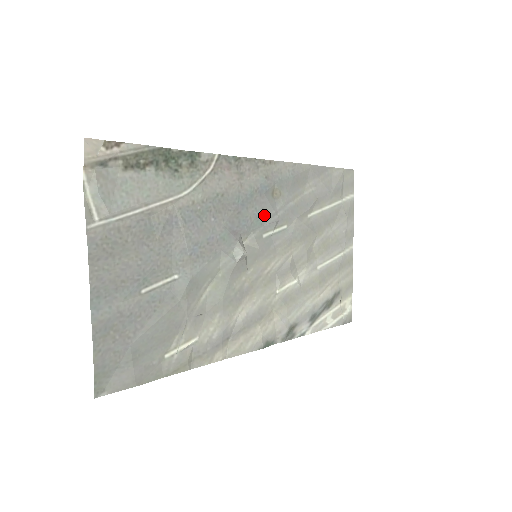
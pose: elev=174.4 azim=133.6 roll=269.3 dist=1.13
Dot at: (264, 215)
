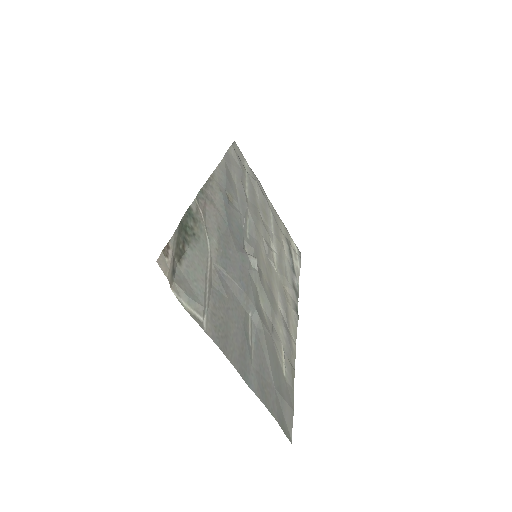
Dot at: (238, 221)
